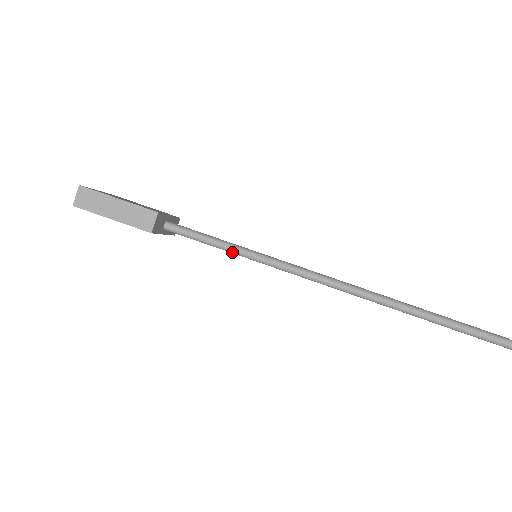
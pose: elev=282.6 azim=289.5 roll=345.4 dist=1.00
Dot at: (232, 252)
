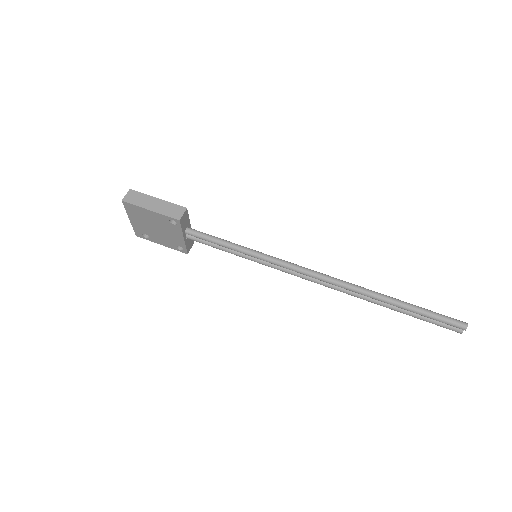
Dot at: (238, 249)
